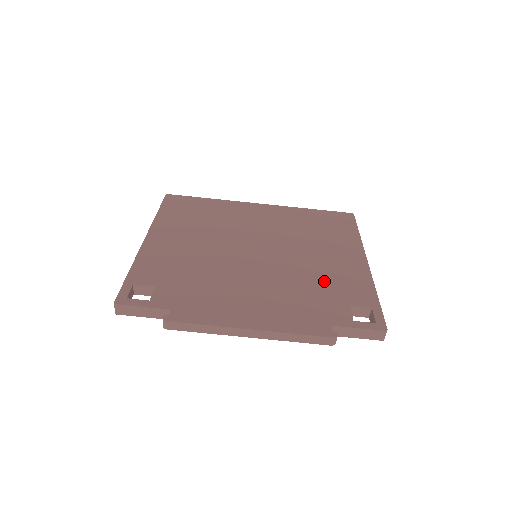
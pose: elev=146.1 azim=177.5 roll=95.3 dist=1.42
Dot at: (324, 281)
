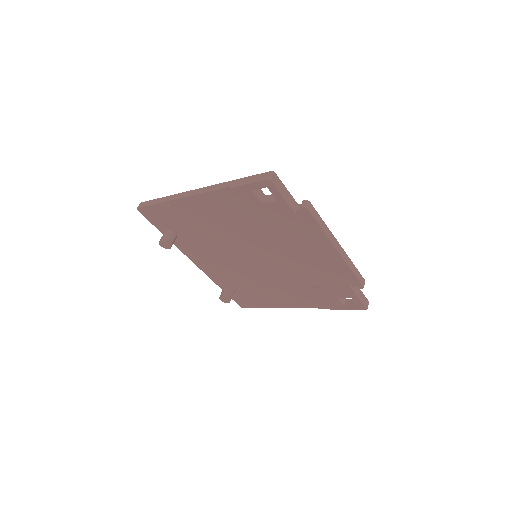
Dot at: occluded
